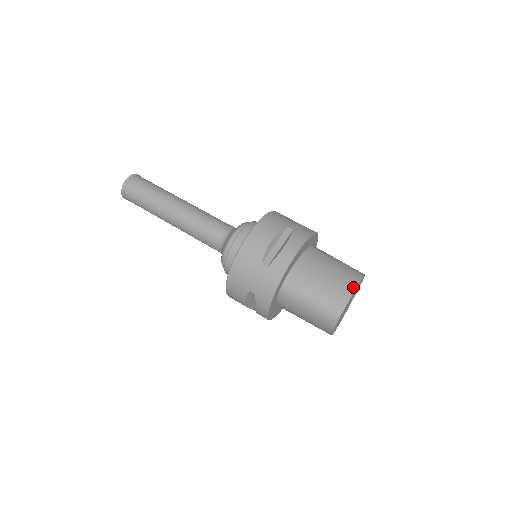
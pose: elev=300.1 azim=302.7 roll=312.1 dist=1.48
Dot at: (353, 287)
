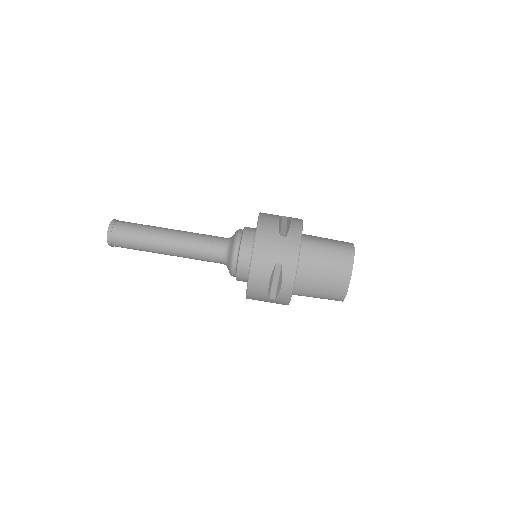
Dot at: (347, 281)
